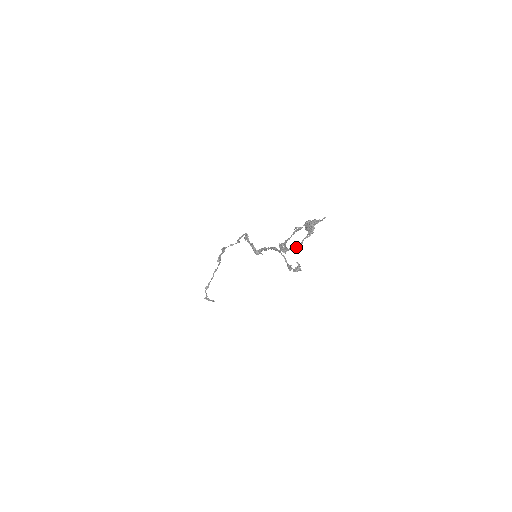
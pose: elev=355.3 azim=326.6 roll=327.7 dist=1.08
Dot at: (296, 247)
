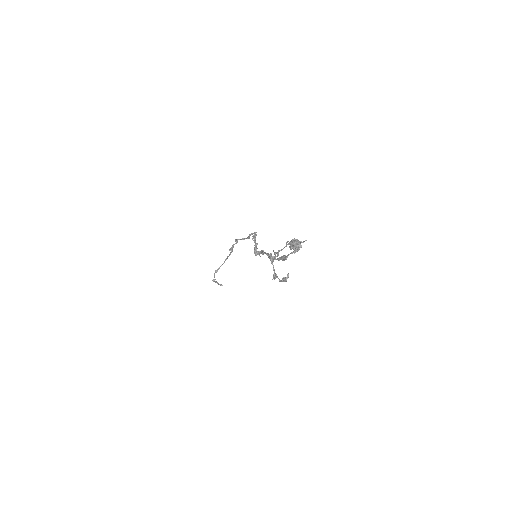
Dot at: (282, 259)
